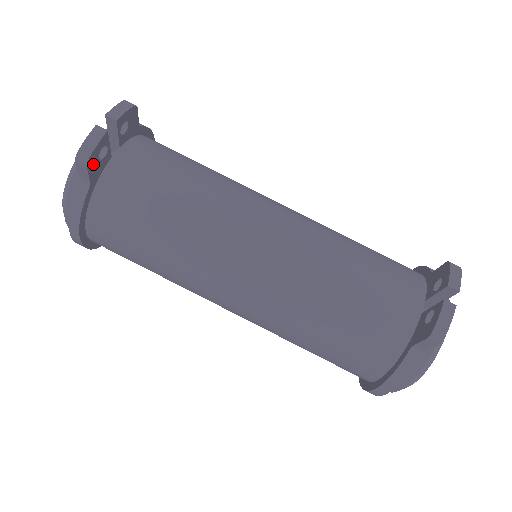
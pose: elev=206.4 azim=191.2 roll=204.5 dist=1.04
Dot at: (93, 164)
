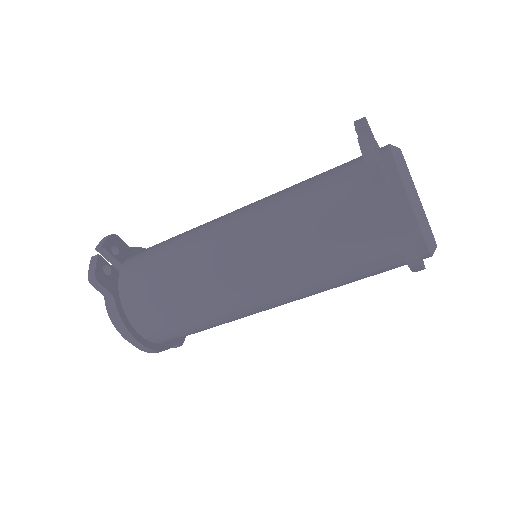
Dot at: (103, 279)
